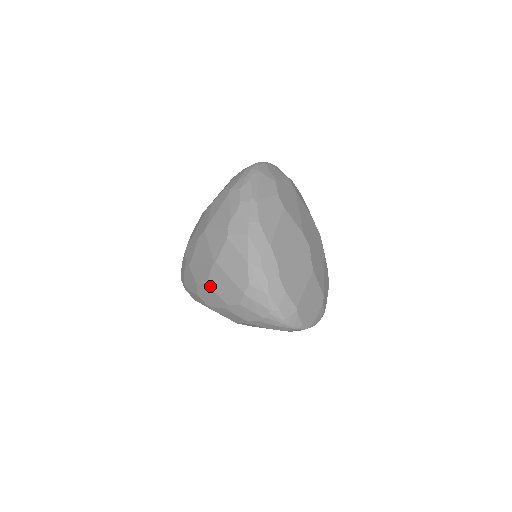
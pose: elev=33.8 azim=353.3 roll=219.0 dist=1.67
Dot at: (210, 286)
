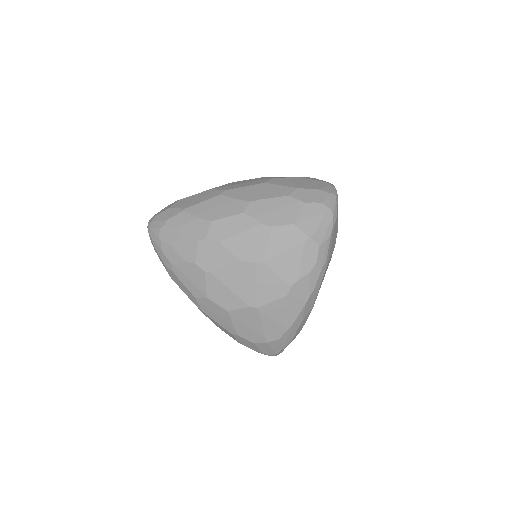
Dot at: (230, 315)
